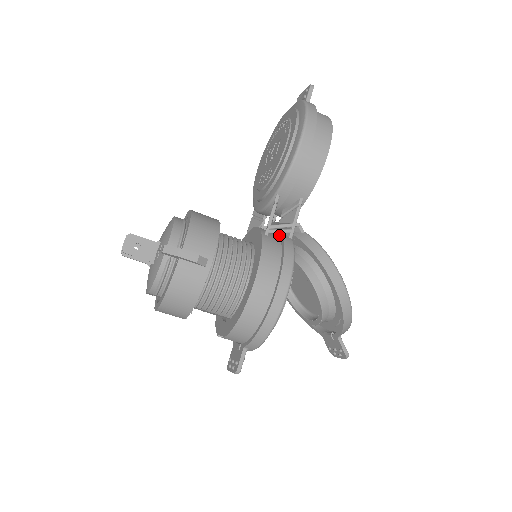
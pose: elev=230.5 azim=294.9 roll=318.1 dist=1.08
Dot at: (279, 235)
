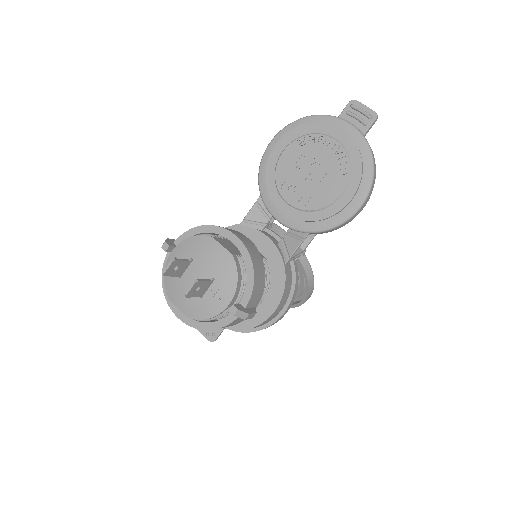
Dot at: occluded
